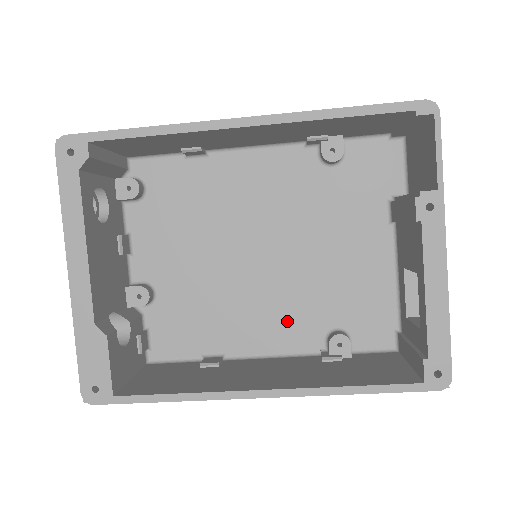
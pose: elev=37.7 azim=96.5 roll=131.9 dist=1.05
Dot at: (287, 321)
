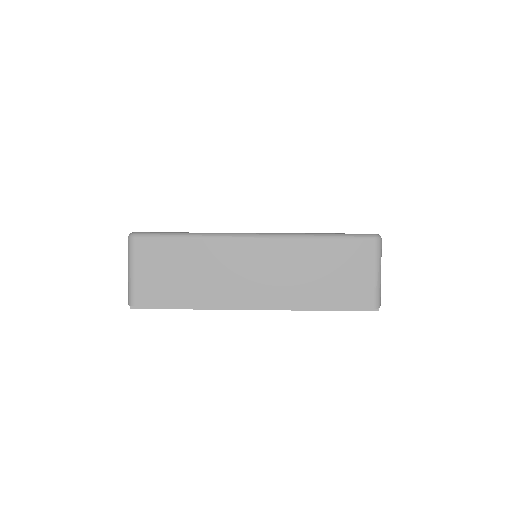
Dot at: occluded
